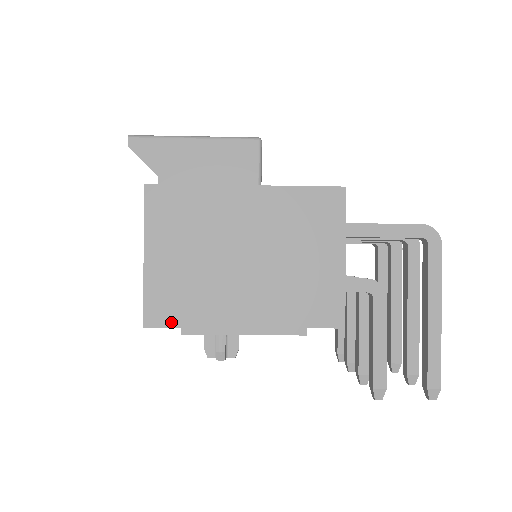
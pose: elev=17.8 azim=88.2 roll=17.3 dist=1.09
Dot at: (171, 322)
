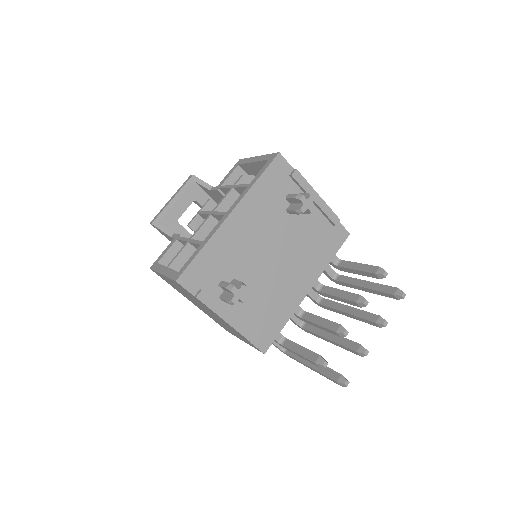
Dot at: (288, 165)
